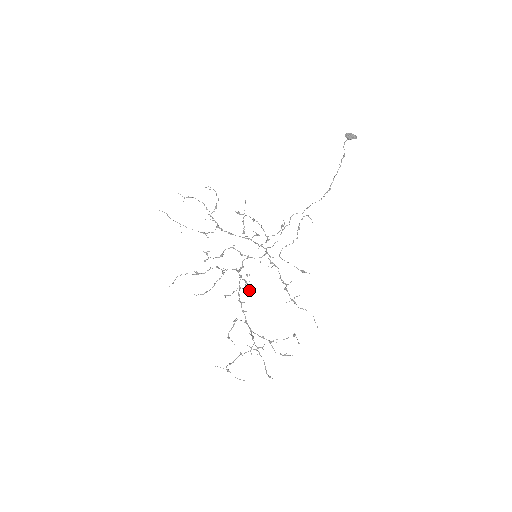
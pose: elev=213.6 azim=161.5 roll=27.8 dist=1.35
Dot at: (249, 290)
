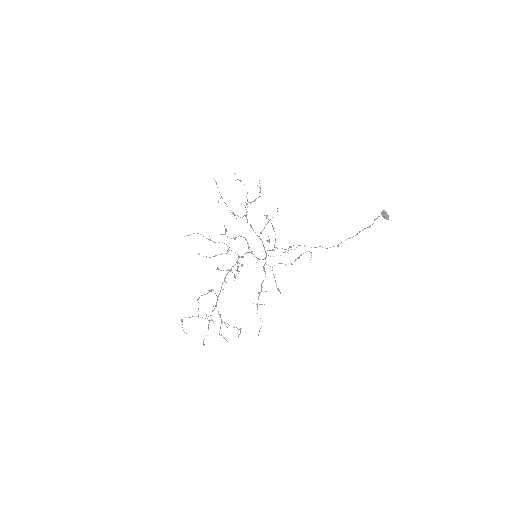
Dot at: (235, 276)
